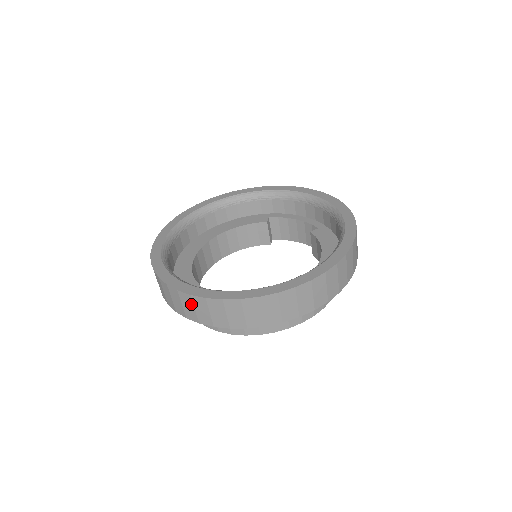
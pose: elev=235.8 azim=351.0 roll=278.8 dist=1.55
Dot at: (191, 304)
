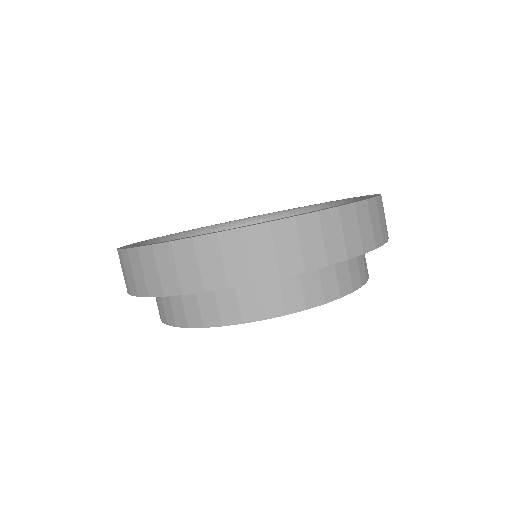
Dot at: occluded
